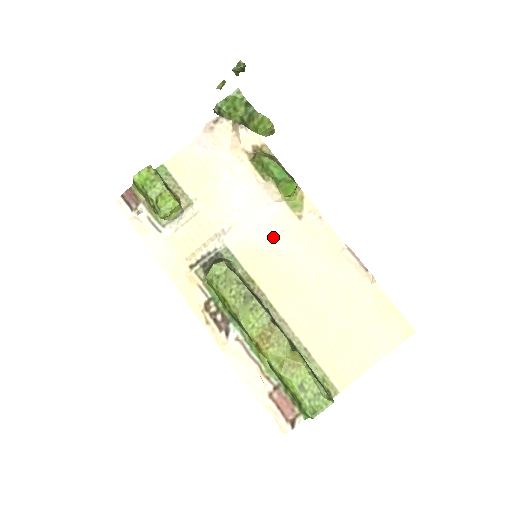
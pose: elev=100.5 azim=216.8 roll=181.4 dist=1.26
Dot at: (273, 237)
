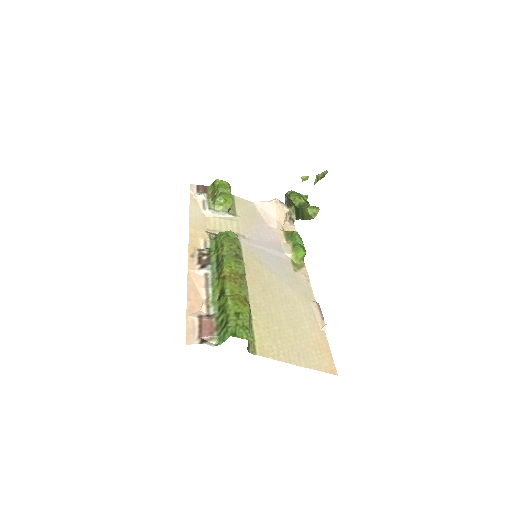
Dot at: (272, 262)
